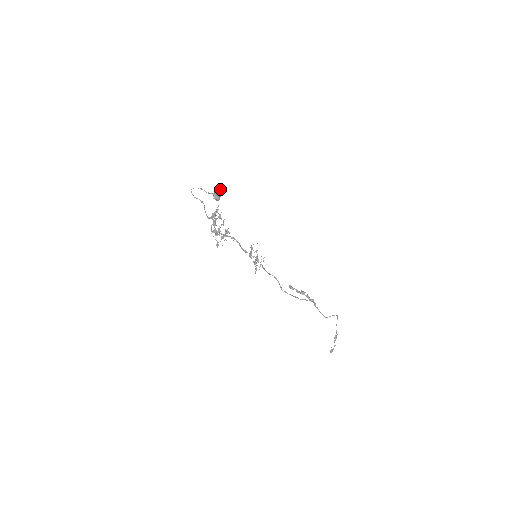
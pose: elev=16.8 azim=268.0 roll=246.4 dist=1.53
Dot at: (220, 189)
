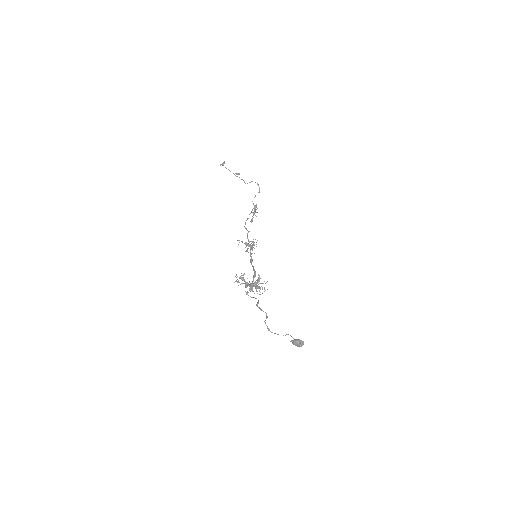
Dot at: (303, 342)
